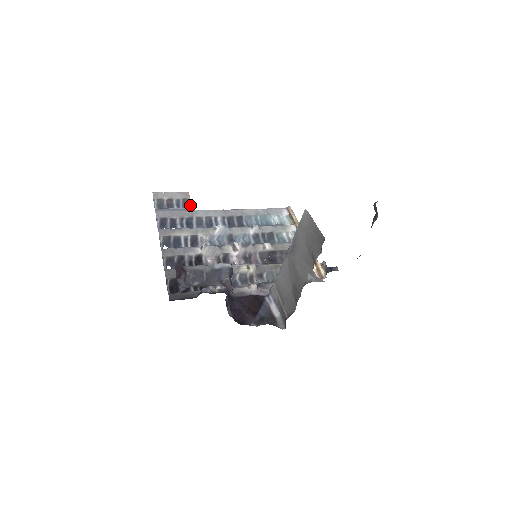
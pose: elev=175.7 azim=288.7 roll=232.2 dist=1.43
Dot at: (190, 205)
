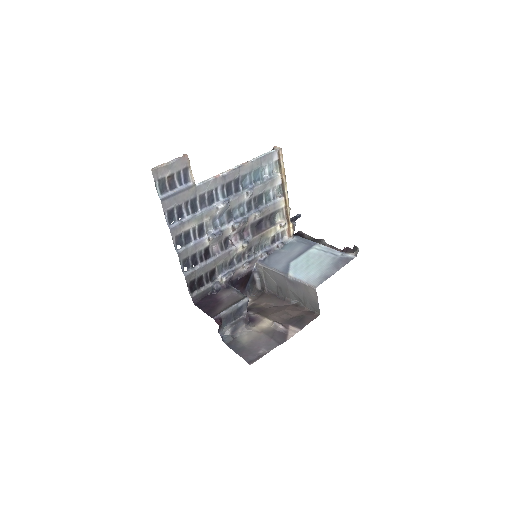
Dot at: (192, 177)
